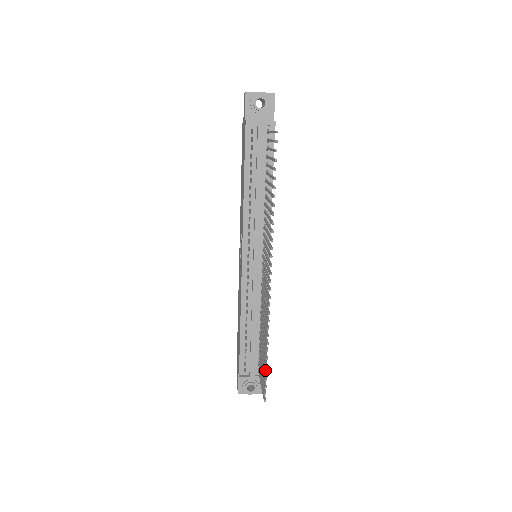
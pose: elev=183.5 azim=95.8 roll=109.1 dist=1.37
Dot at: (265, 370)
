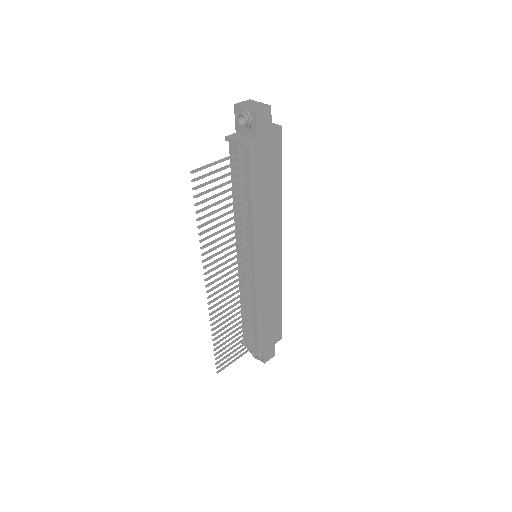
Dot at: (217, 352)
